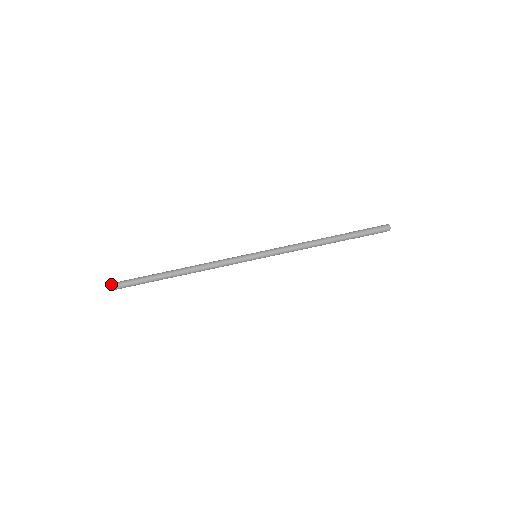
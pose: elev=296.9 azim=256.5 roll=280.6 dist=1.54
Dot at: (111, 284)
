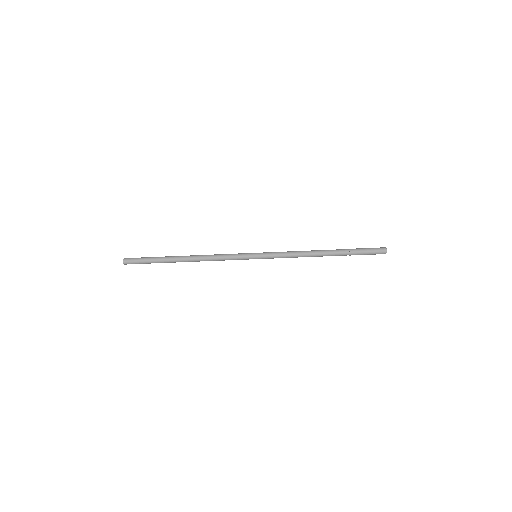
Dot at: (125, 262)
